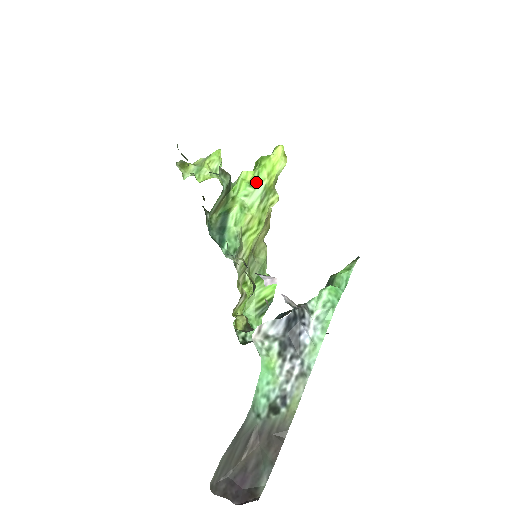
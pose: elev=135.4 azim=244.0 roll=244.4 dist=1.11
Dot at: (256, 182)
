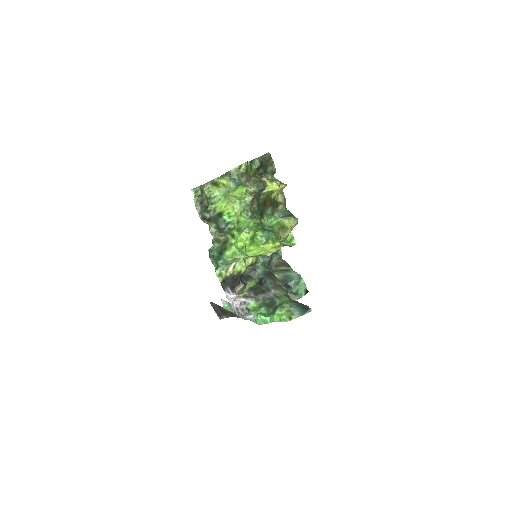
Dot at: (243, 252)
